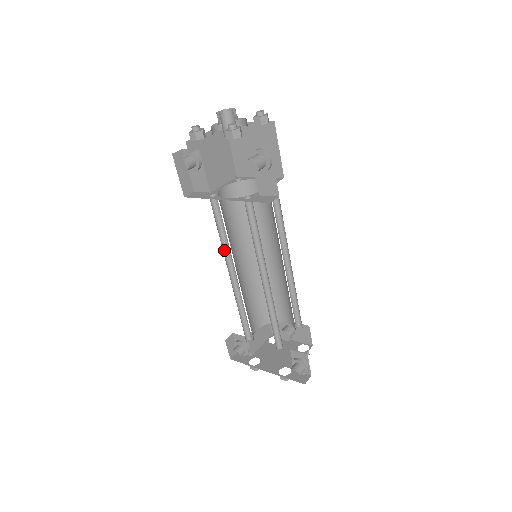
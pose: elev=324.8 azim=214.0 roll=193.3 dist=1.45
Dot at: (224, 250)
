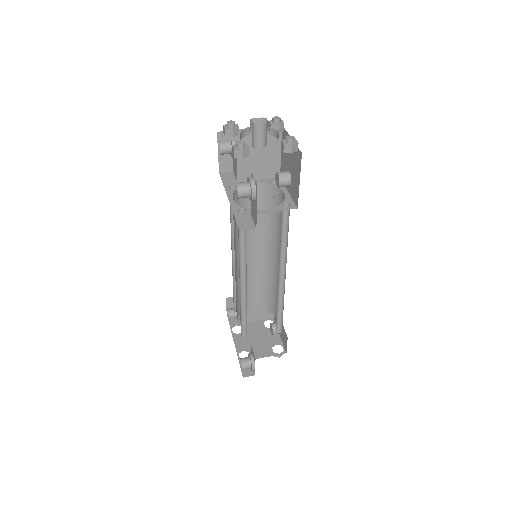
Dot at: occluded
